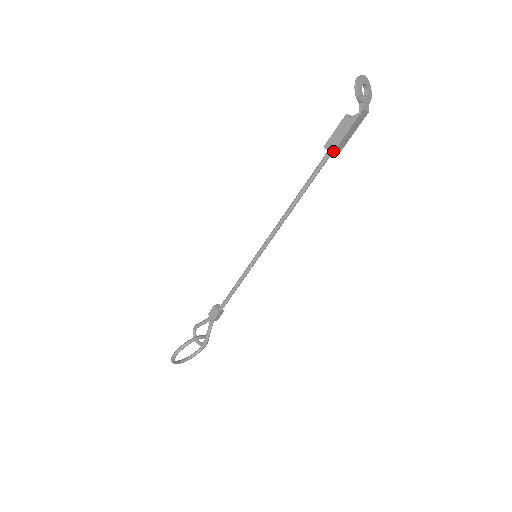
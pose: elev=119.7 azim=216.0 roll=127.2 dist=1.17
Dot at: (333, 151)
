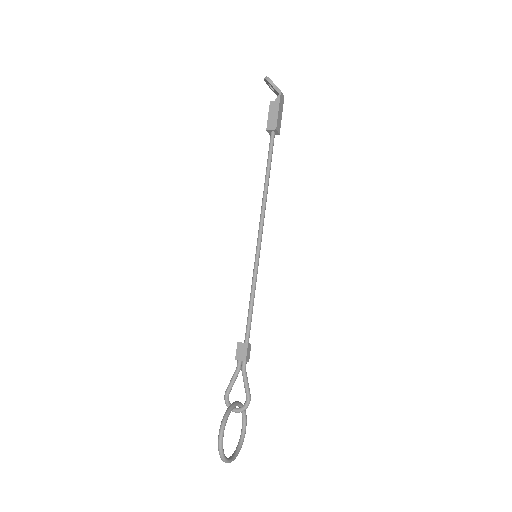
Dot at: (276, 127)
